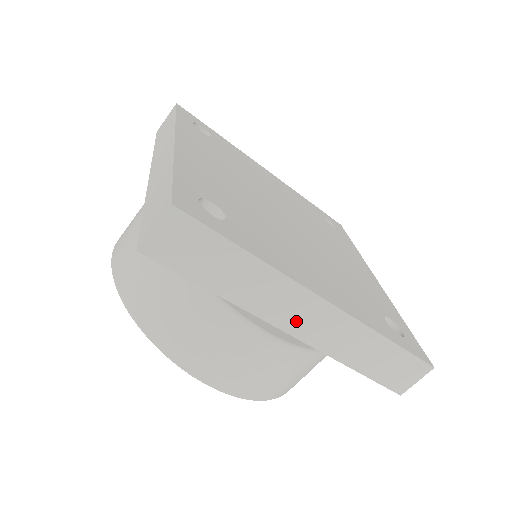
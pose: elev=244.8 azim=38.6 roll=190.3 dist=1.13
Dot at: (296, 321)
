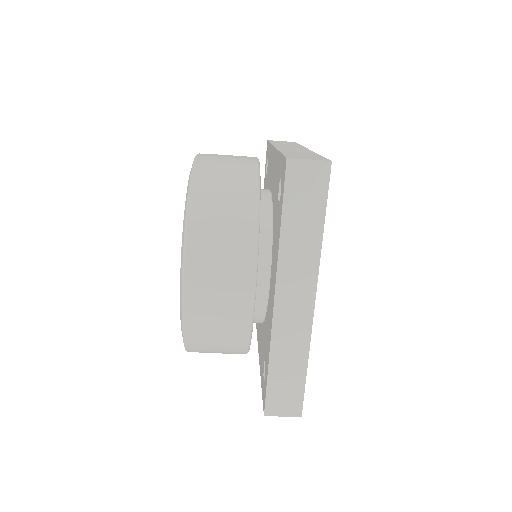
Dot at: occluded
